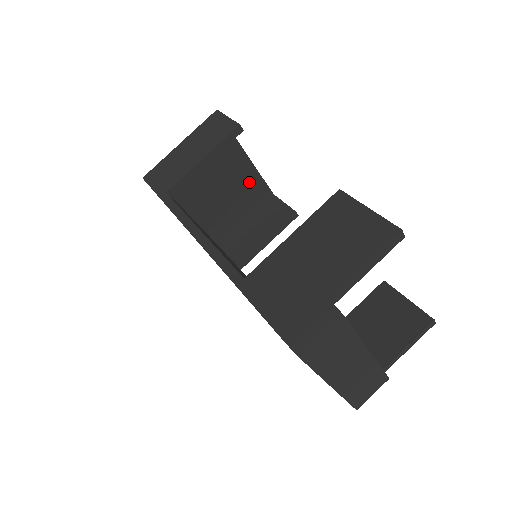
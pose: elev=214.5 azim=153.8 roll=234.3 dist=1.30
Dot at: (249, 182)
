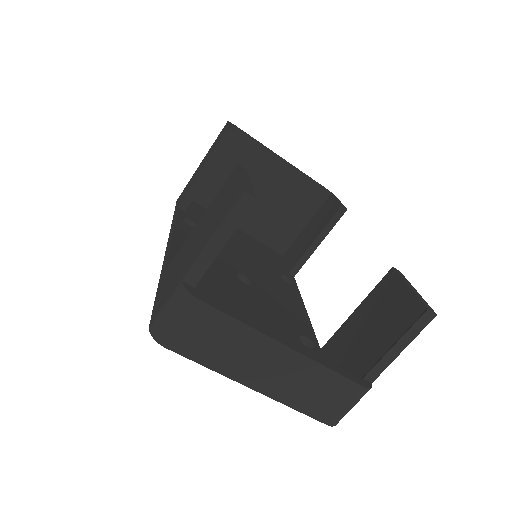
Dot at: (294, 184)
